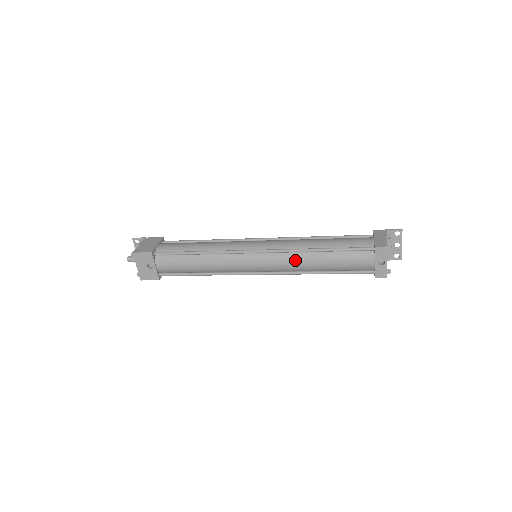
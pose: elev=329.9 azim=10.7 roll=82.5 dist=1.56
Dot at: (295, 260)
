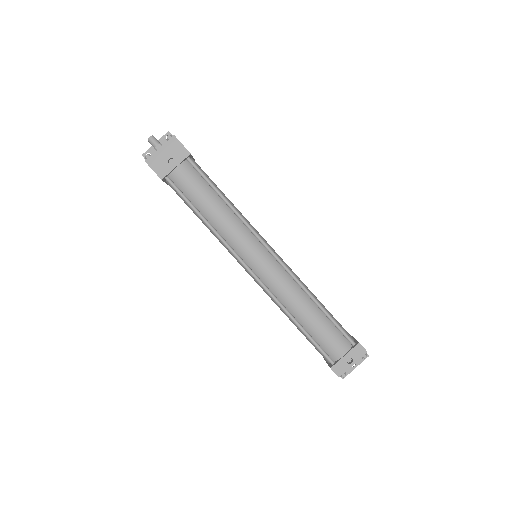
Dot at: (292, 289)
